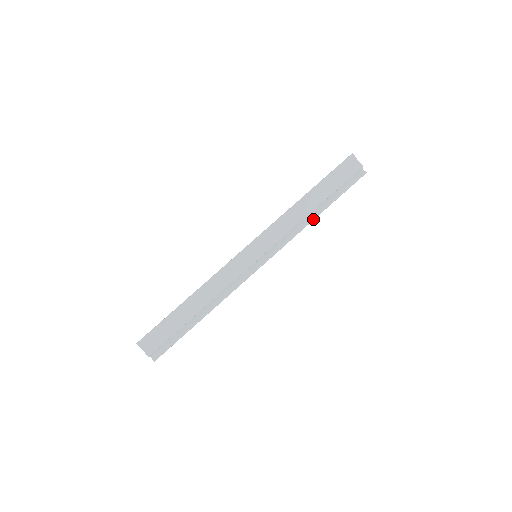
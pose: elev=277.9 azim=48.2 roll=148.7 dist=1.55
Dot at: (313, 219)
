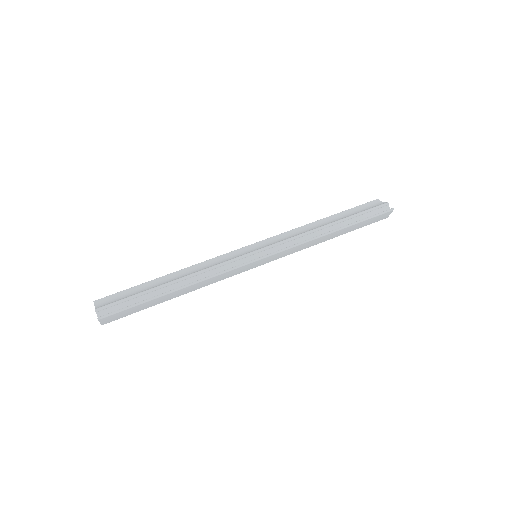
Dot at: (327, 233)
